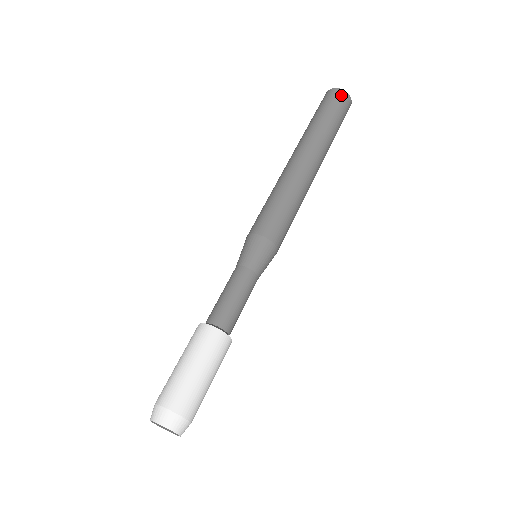
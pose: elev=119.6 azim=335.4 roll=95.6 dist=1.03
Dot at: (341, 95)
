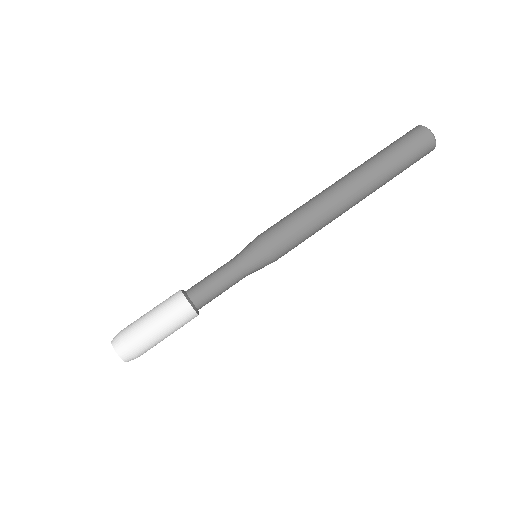
Dot at: (428, 142)
